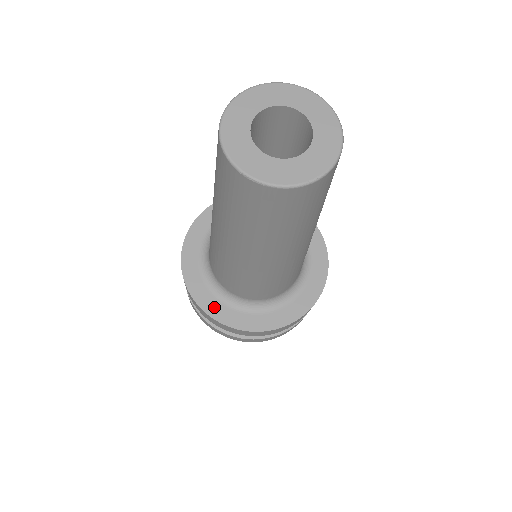
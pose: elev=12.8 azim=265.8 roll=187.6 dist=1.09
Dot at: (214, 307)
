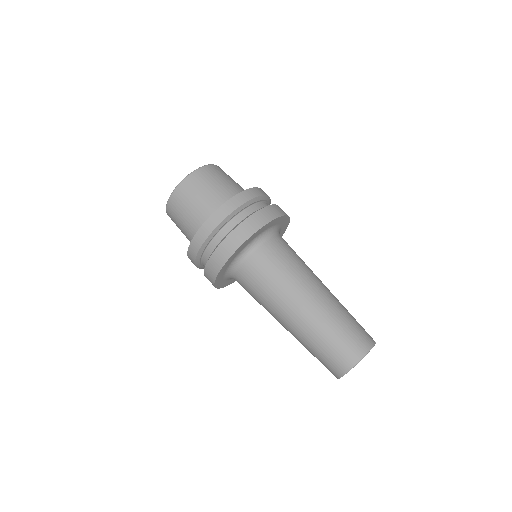
Dot at: (221, 284)
